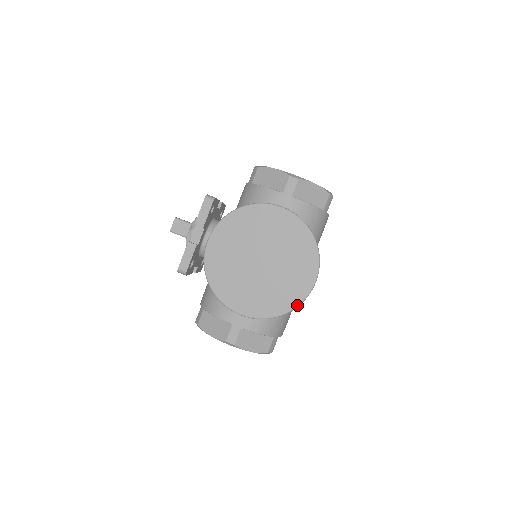
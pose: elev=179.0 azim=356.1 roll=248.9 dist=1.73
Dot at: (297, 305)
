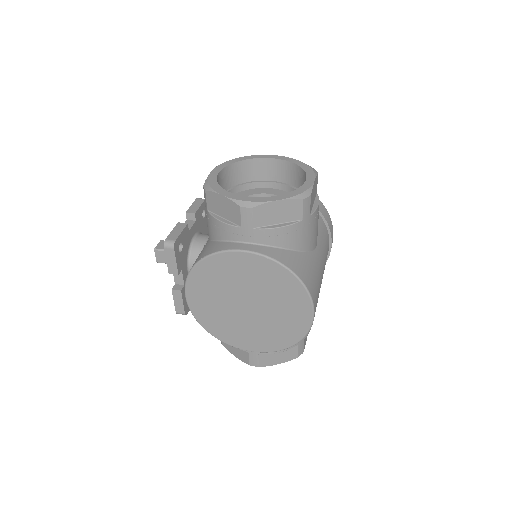
Dot at: (302, 337)
